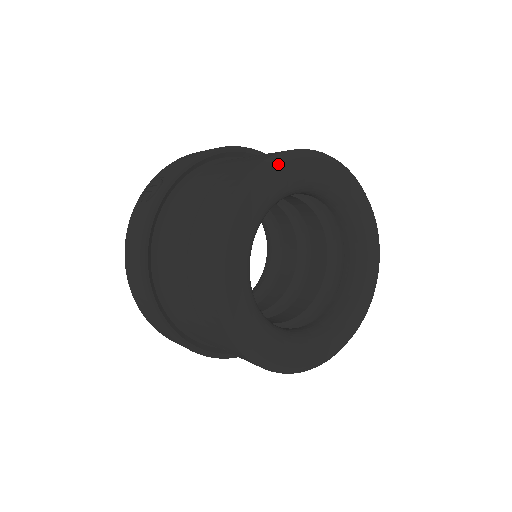
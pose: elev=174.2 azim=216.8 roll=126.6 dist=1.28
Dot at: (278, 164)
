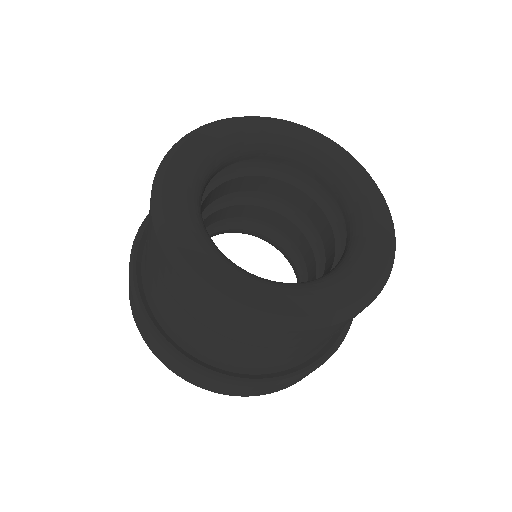
Dot at: (253, 116)
